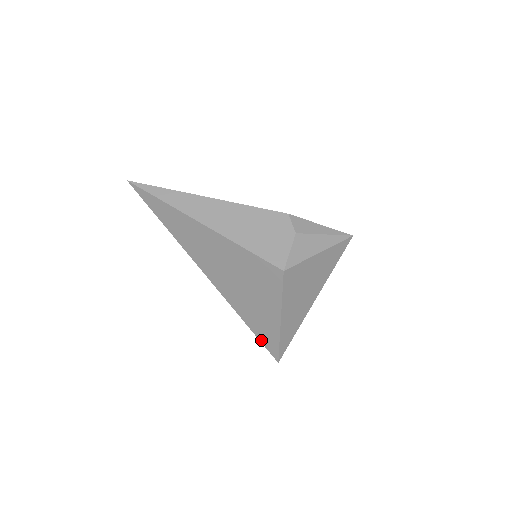
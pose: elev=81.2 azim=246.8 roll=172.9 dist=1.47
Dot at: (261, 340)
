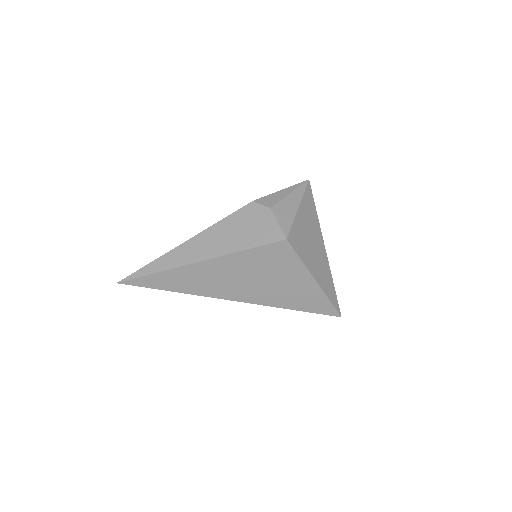
Dot at: (315, 312)
